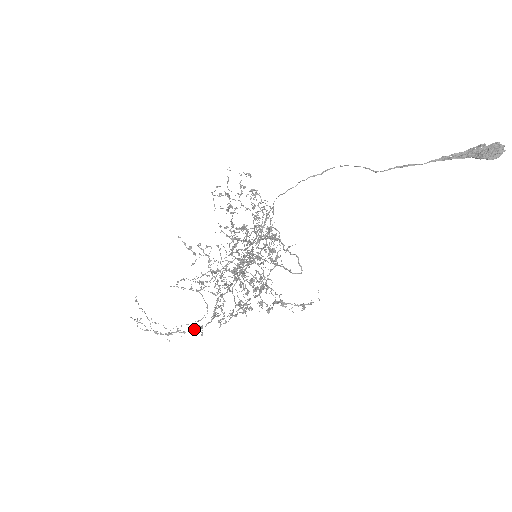
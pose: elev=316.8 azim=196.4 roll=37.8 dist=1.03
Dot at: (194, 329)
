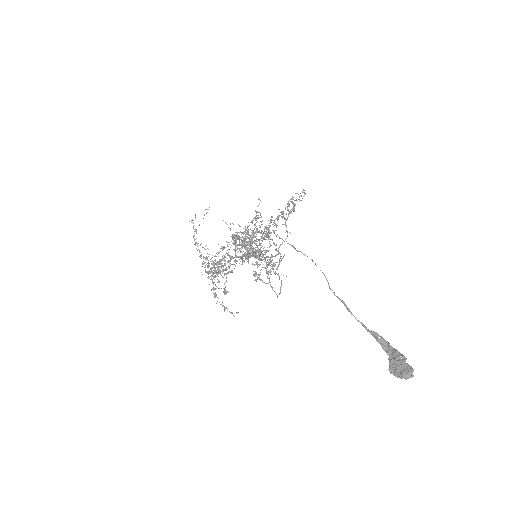
Dot at: (203, 256)
